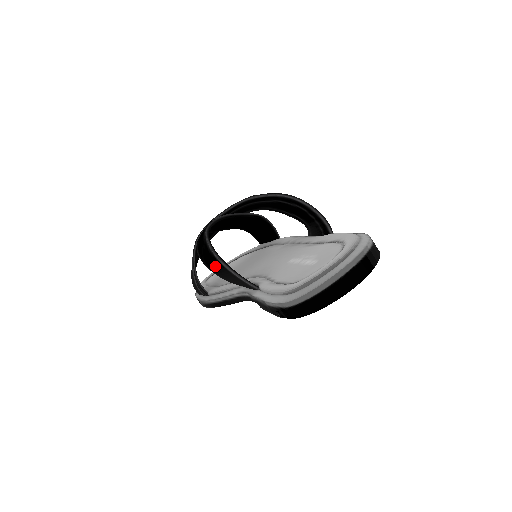
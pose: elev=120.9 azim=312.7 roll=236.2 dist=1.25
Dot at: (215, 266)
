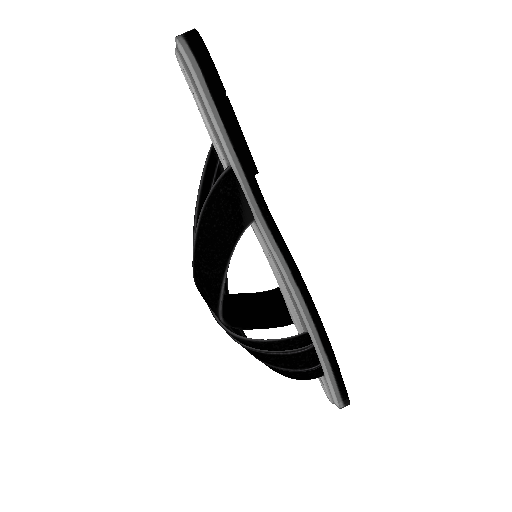
Dot at: (214, 237)
